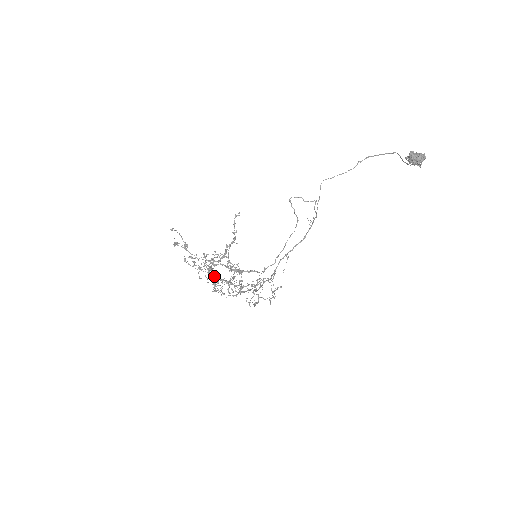
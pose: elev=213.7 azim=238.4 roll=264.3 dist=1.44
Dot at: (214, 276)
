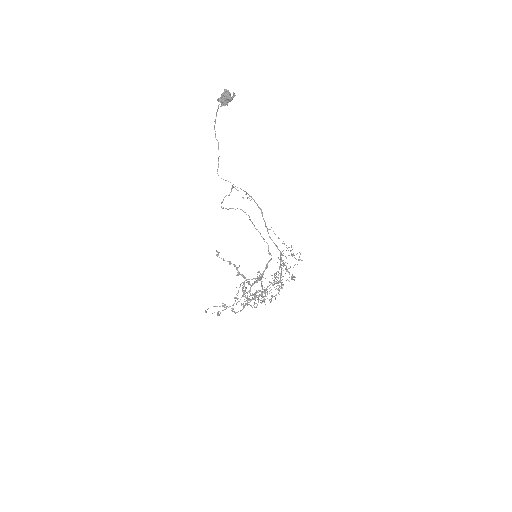
Dot at: (258, 296)
